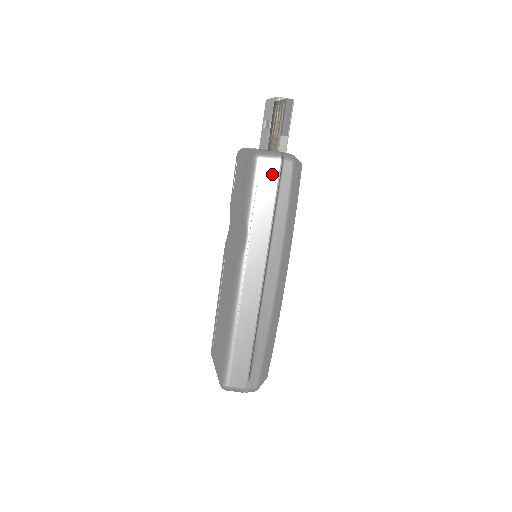
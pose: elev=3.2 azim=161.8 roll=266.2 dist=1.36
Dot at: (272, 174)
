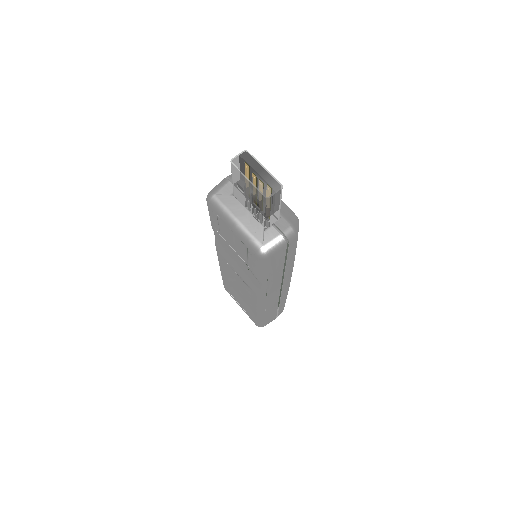
Dot at: (280, 255)
